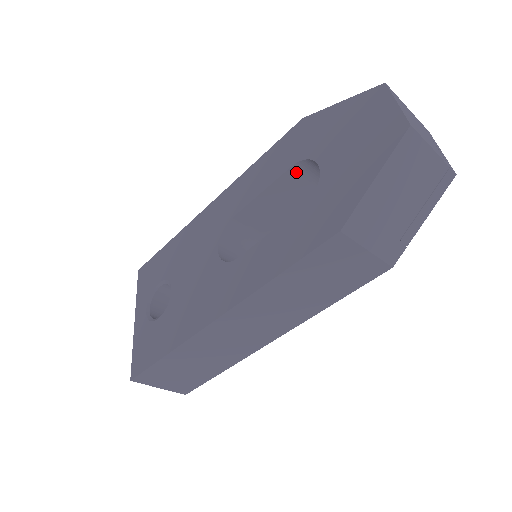
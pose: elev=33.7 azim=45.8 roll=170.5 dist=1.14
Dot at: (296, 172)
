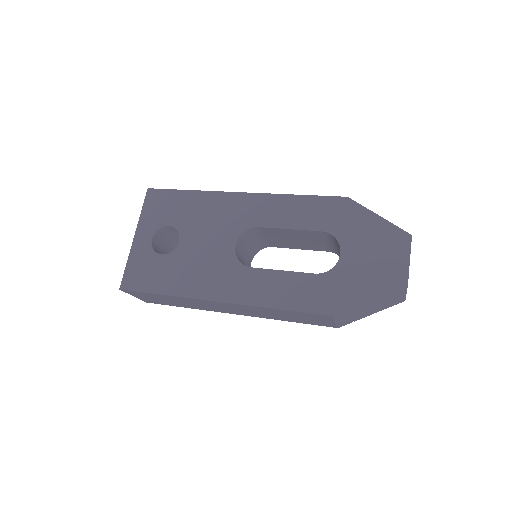
Dot at: (321, 234)
